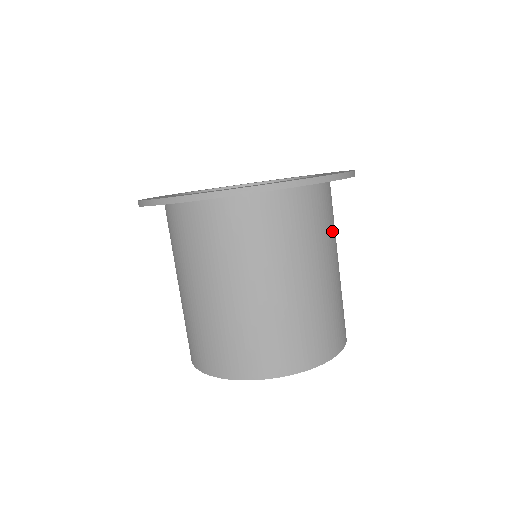
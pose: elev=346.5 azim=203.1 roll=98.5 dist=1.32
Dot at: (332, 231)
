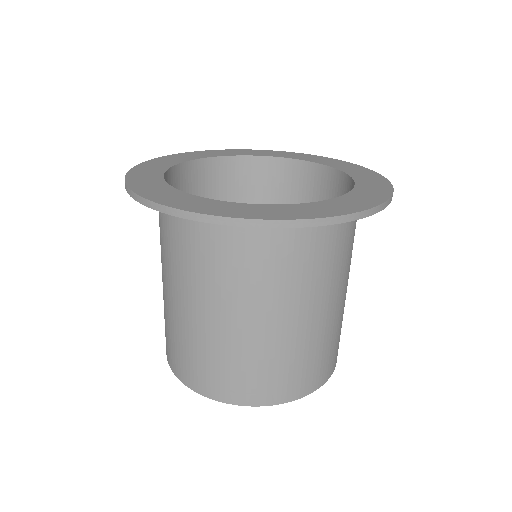
Dot at: (285, 278)
